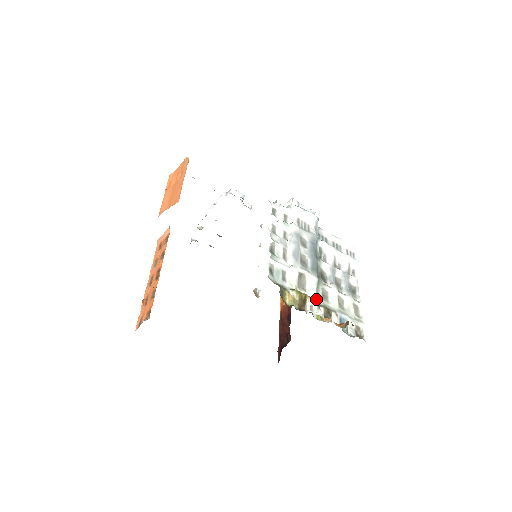
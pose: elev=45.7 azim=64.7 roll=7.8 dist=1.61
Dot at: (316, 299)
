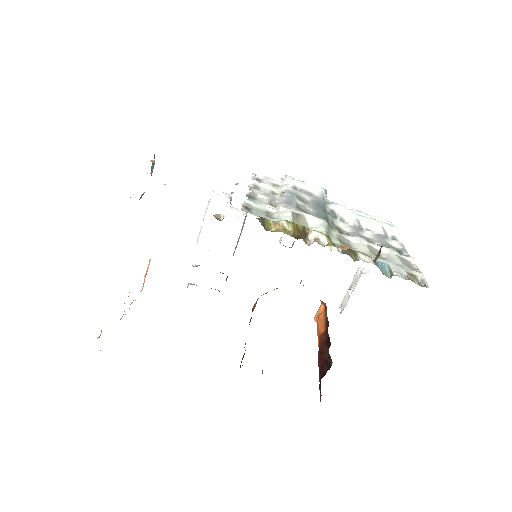
Dot at: occluded
